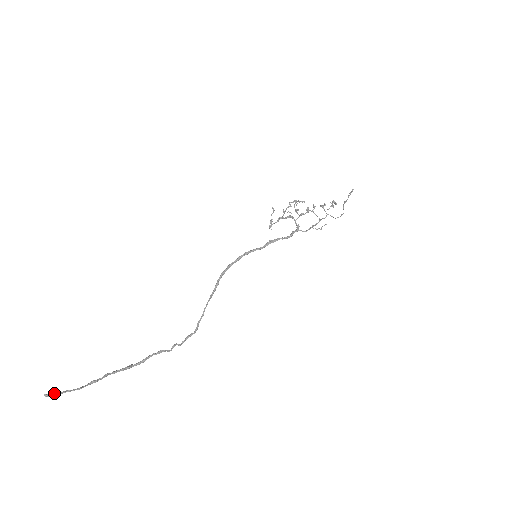
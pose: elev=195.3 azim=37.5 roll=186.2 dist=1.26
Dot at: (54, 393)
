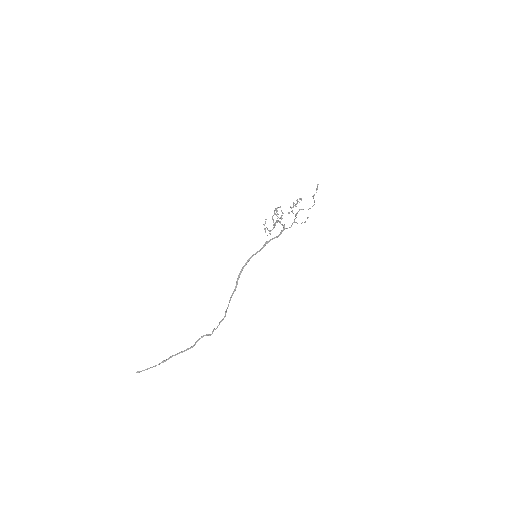
Dot at: occluded
